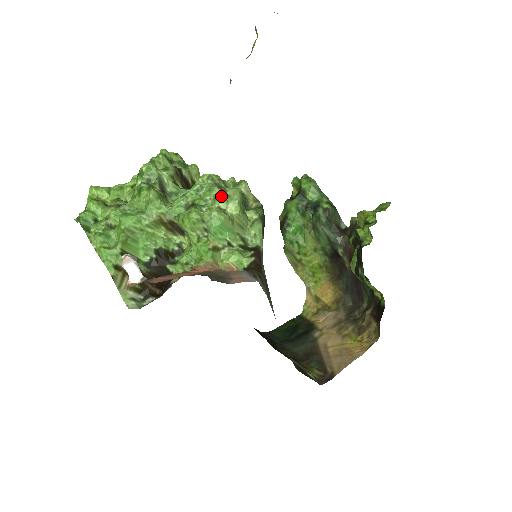
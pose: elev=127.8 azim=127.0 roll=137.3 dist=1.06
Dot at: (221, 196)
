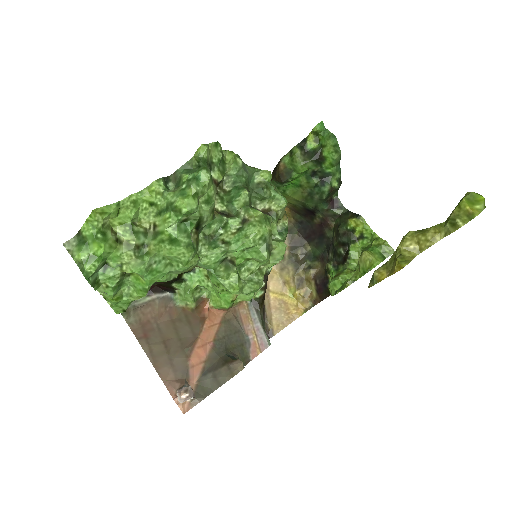
Dot at: (267, 262)
